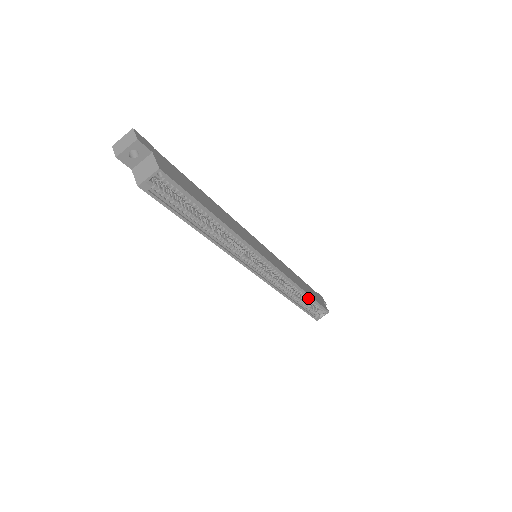
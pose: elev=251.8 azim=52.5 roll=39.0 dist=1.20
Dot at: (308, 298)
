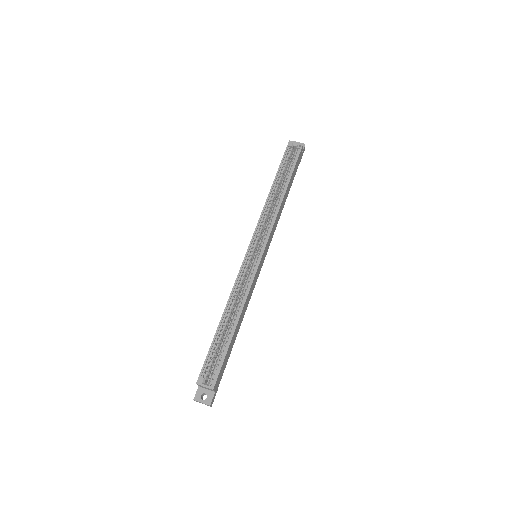
Dot at: (228, 339)
